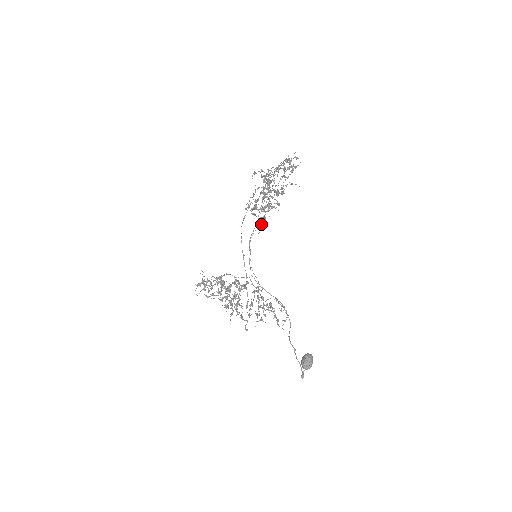
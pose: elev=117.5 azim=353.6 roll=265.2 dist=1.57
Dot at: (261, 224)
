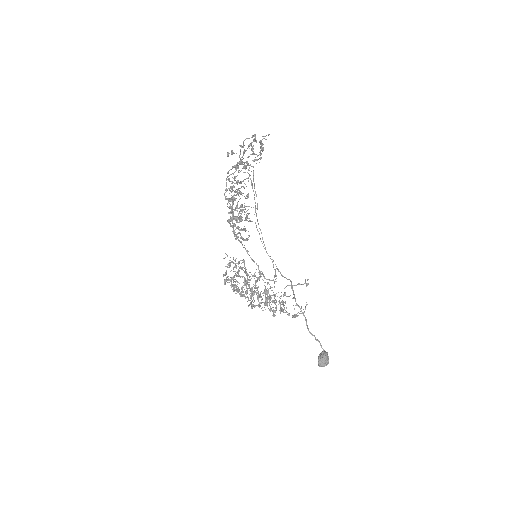
Dot at: (242, 238)
